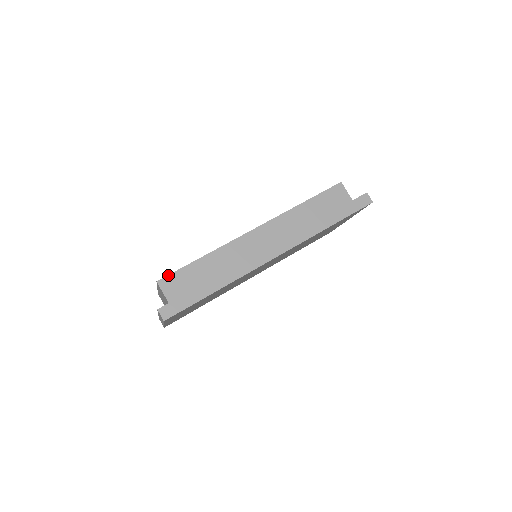
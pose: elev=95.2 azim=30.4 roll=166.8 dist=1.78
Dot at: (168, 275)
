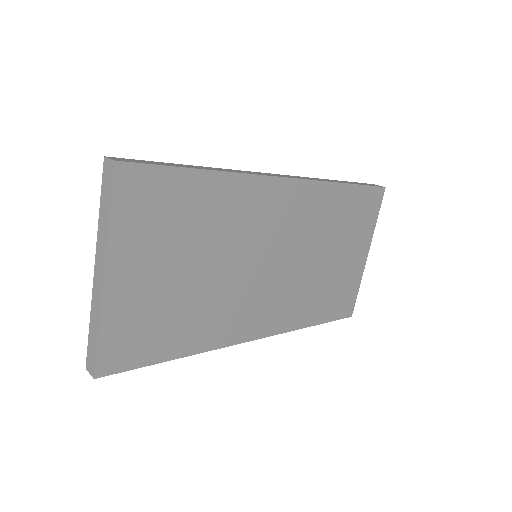
Dot at: occluded
